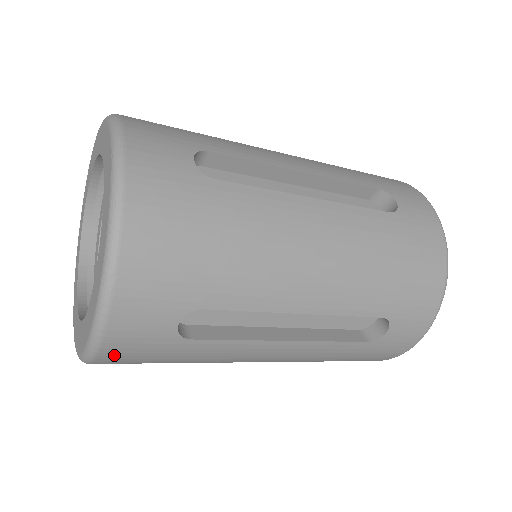
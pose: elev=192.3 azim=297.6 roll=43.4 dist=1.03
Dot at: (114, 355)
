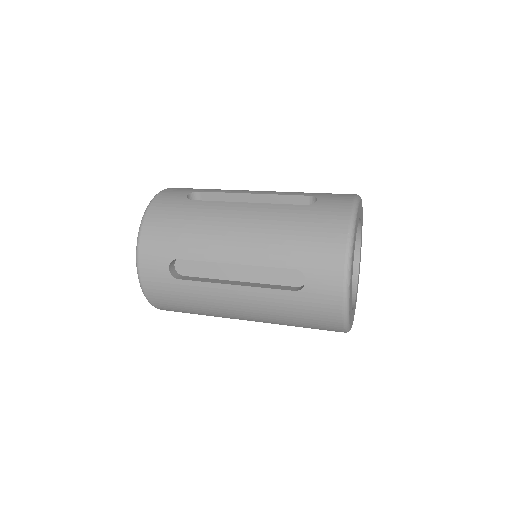
Dot at: occluded
